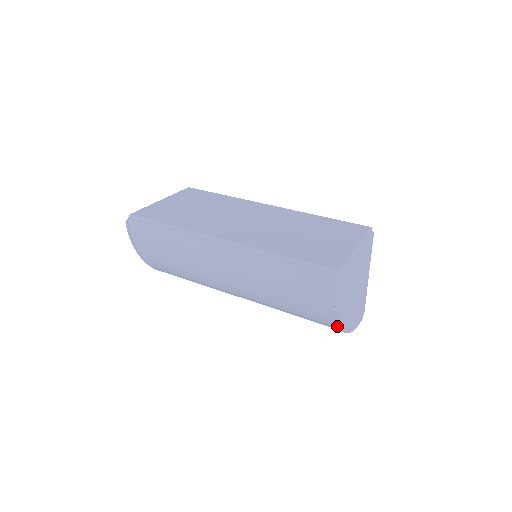
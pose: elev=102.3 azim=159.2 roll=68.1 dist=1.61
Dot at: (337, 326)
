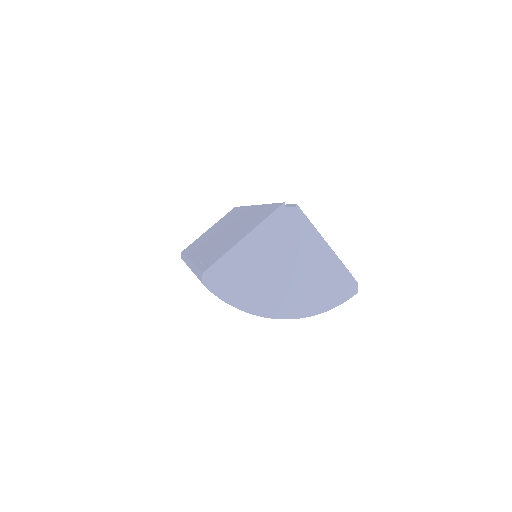
Dot at: (266, 316)
